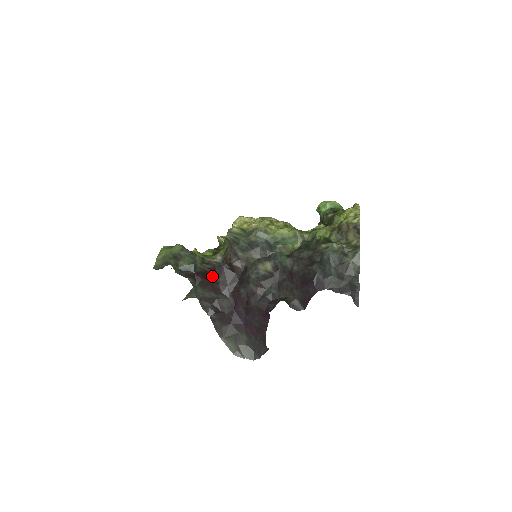
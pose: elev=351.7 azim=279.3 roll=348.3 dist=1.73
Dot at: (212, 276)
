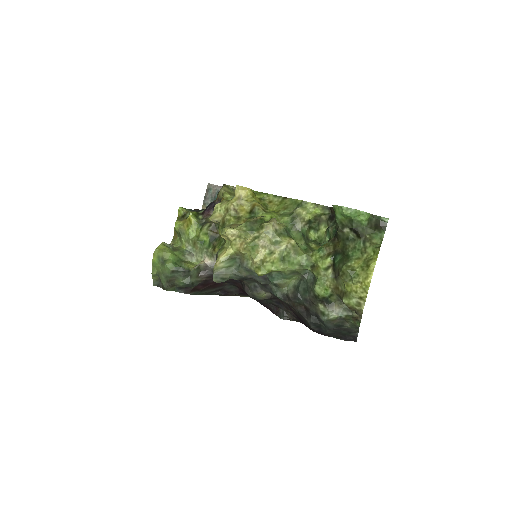
Dot at: (212, 281)
